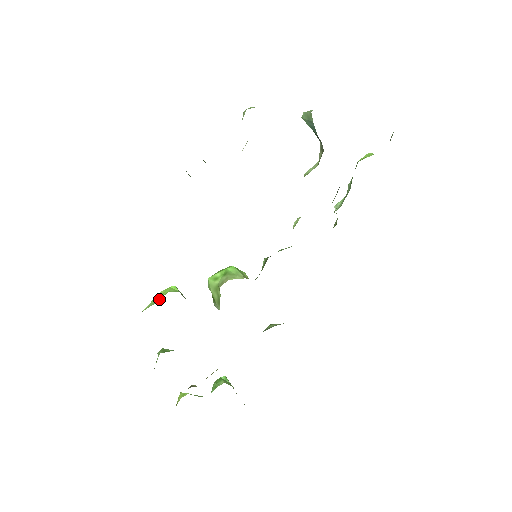
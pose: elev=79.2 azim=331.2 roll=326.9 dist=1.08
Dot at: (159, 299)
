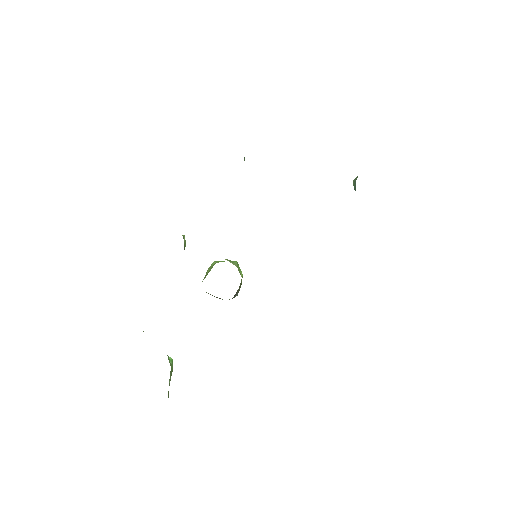
Dot at: occluded
